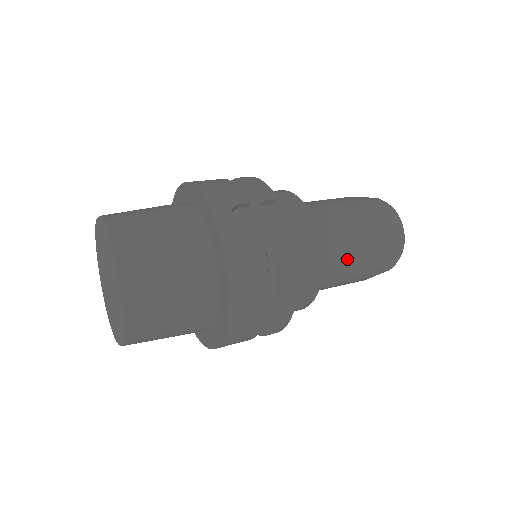
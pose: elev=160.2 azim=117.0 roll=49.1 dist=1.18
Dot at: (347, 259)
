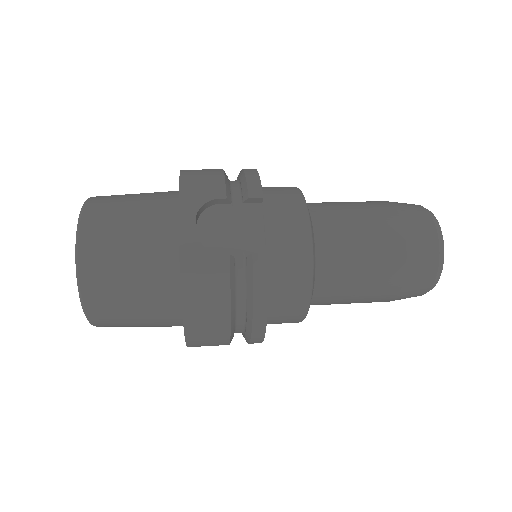
Dot at: (353, 275)
